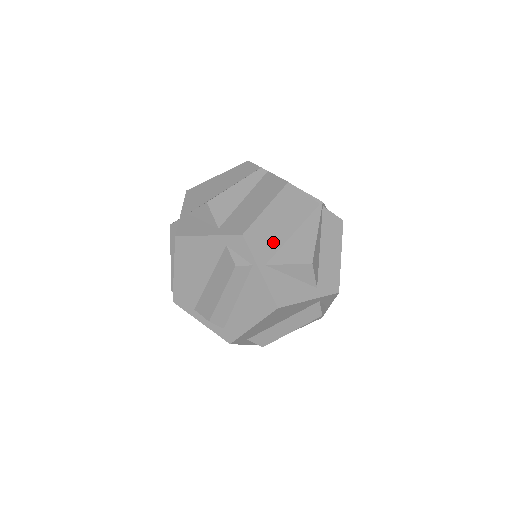
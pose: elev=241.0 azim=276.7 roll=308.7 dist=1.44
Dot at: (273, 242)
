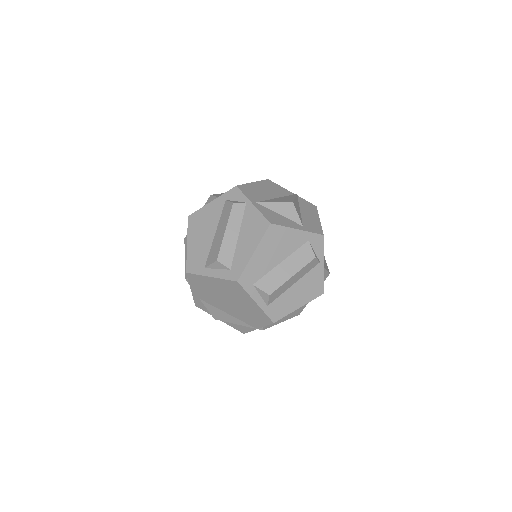
Dot at: (261, 196)
